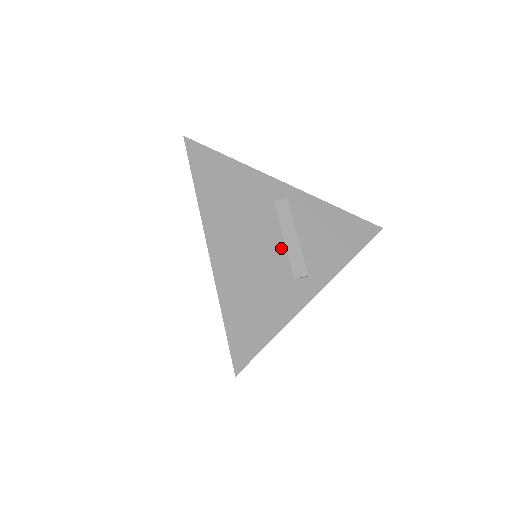
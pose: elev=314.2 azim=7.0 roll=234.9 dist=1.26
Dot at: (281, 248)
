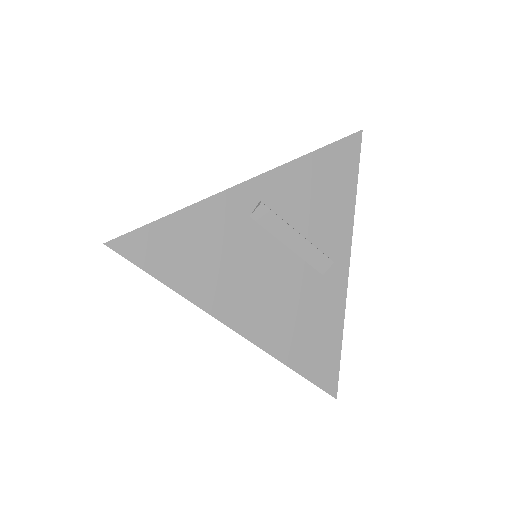
Dot at: (292, 259)
